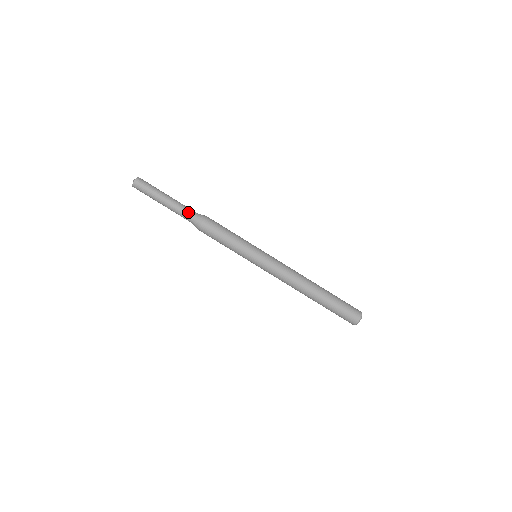
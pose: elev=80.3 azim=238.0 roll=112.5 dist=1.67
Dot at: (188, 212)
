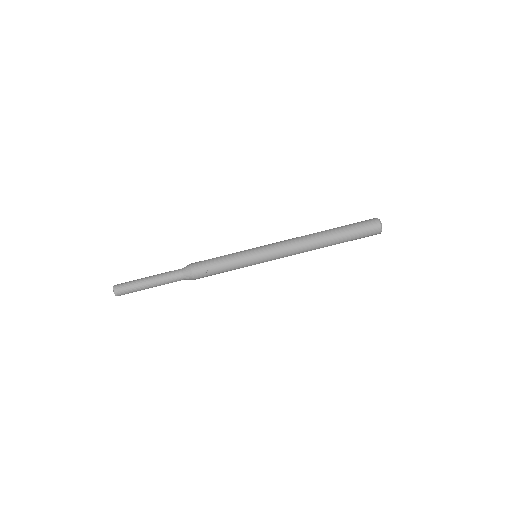
Dot at: (174, 271)
